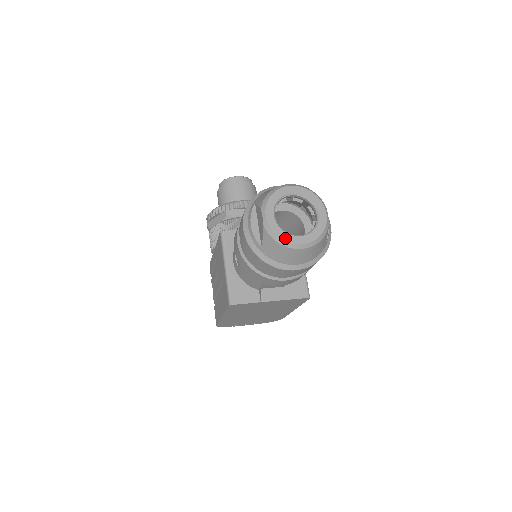
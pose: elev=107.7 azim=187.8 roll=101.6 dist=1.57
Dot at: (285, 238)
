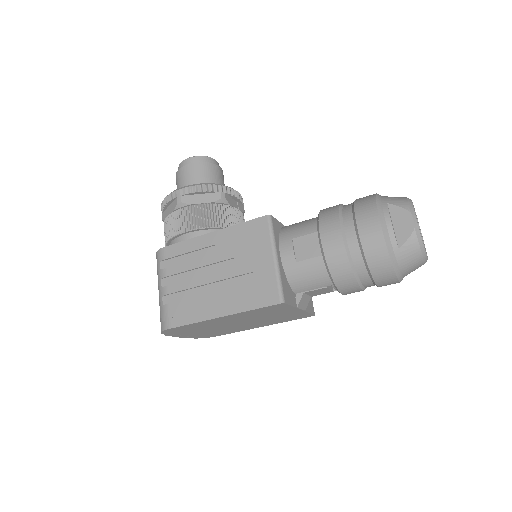
Dot at: occluded
